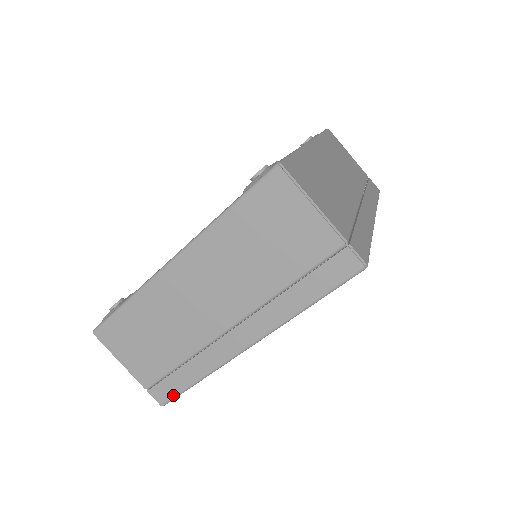
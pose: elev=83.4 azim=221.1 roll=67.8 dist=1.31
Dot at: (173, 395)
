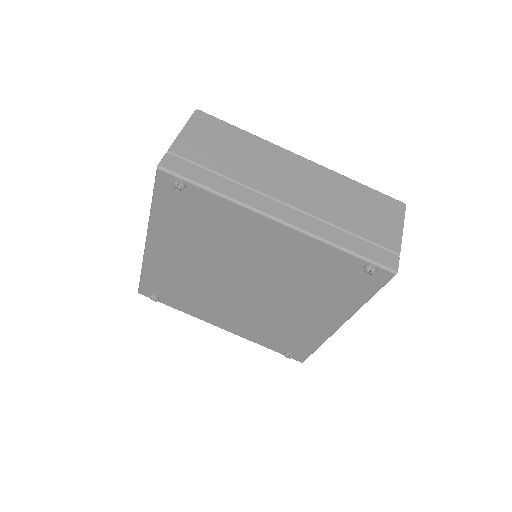
Dot at: occluded
